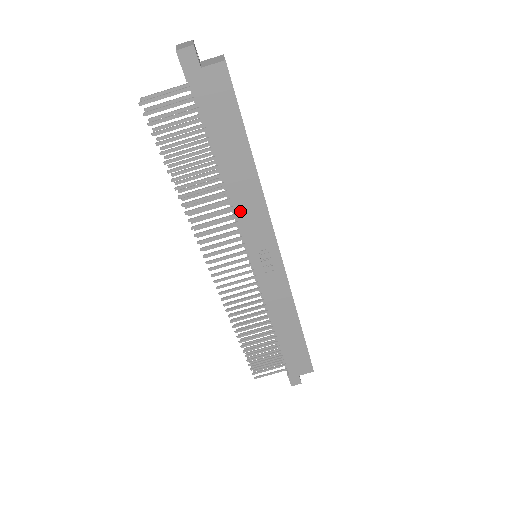
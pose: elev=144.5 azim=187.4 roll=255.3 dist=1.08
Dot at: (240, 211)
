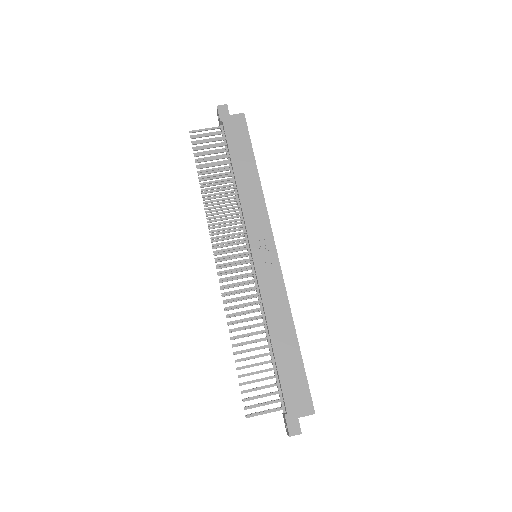
Dot at: (245, 206)
